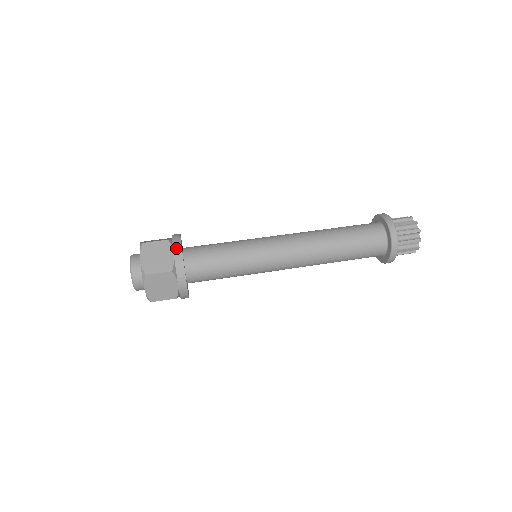
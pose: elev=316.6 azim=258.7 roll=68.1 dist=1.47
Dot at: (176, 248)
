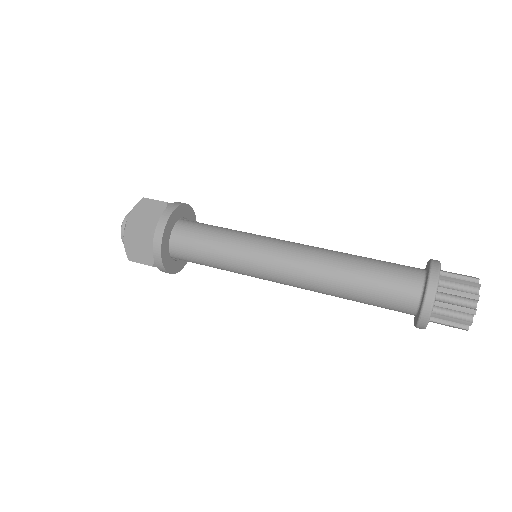
Dot at: (155, 248)
